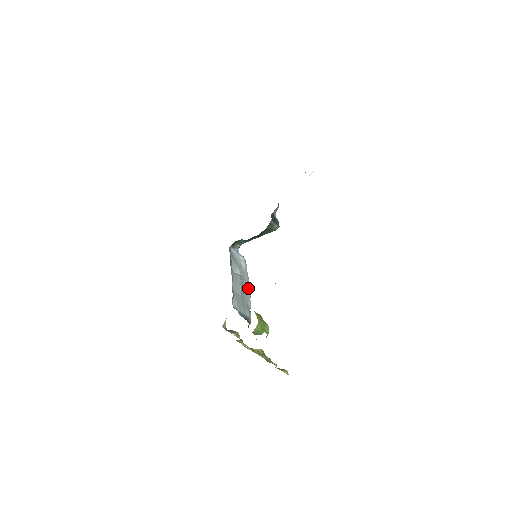
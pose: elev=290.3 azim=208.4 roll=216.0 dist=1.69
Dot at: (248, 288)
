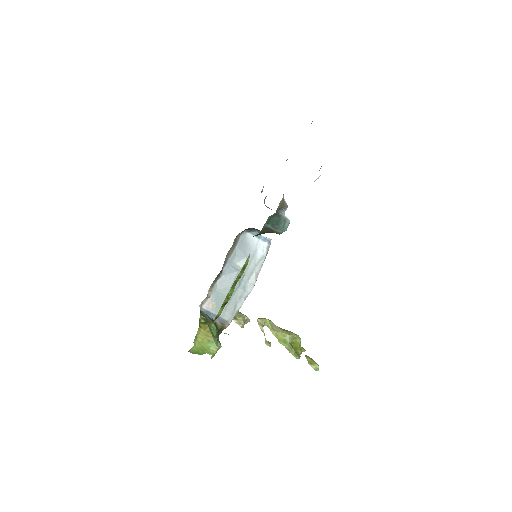
Dot at: (251, 284)
